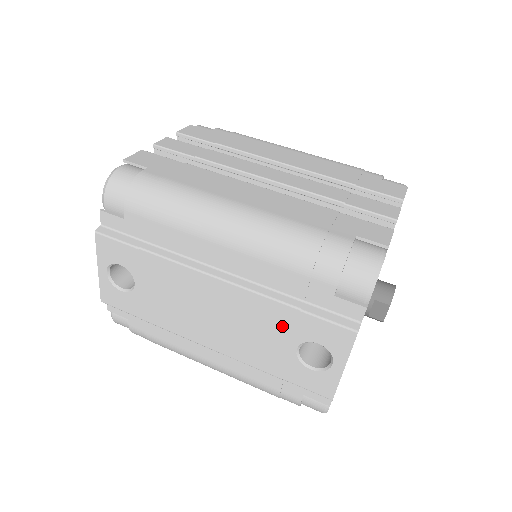
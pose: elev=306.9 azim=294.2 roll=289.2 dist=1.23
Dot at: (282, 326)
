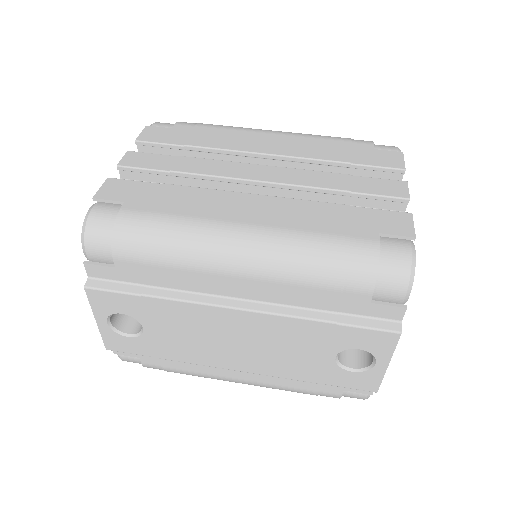
Dot at: (317, 340)
